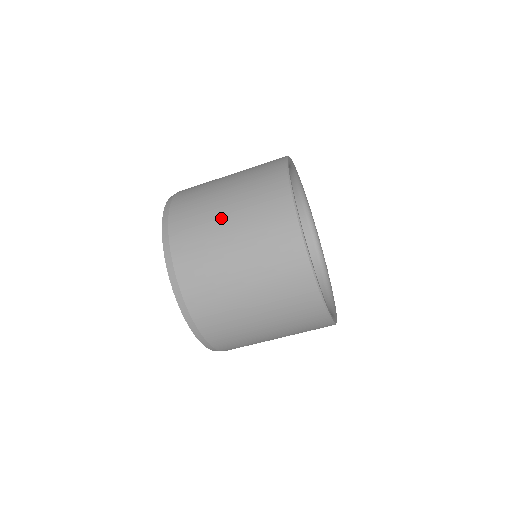
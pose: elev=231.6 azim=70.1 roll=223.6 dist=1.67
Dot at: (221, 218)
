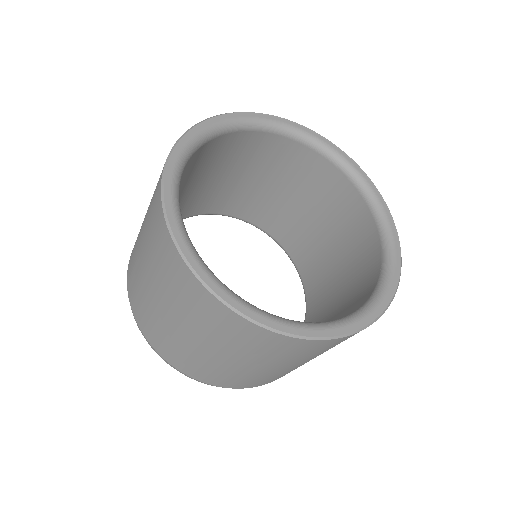
Dot at: (140, 234)
